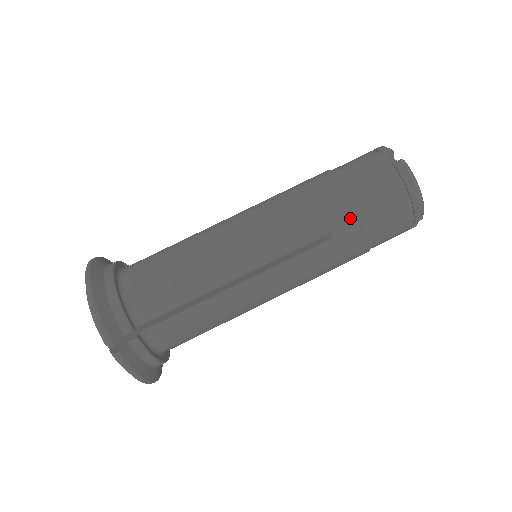
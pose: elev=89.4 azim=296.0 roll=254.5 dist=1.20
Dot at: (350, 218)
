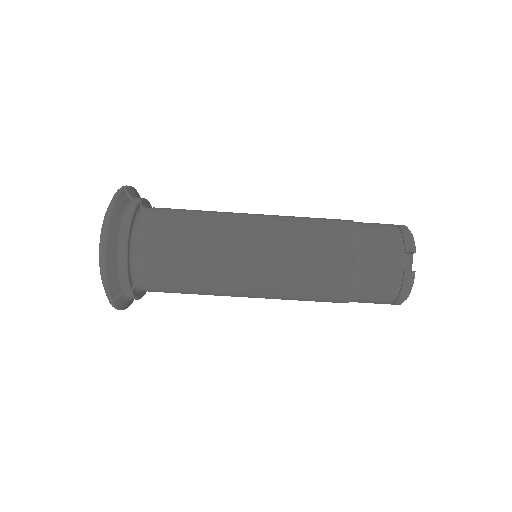
Dot at: (343, 220)
